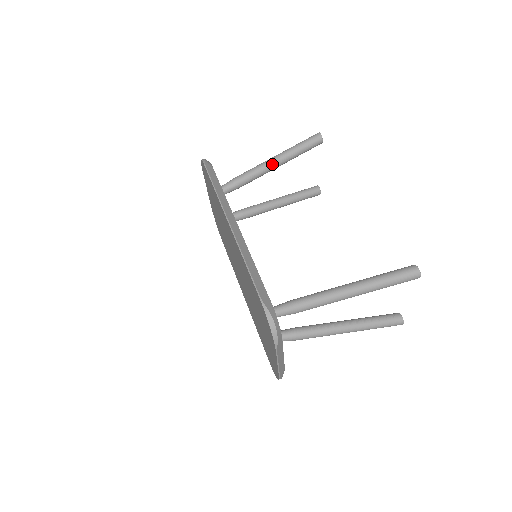
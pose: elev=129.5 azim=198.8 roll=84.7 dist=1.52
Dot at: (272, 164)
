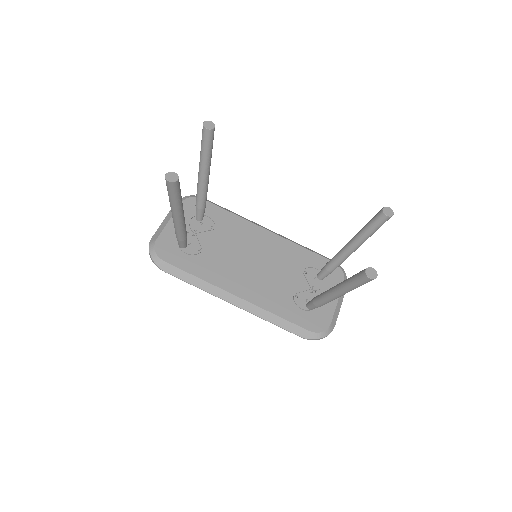
Dot at: (180, 220)
